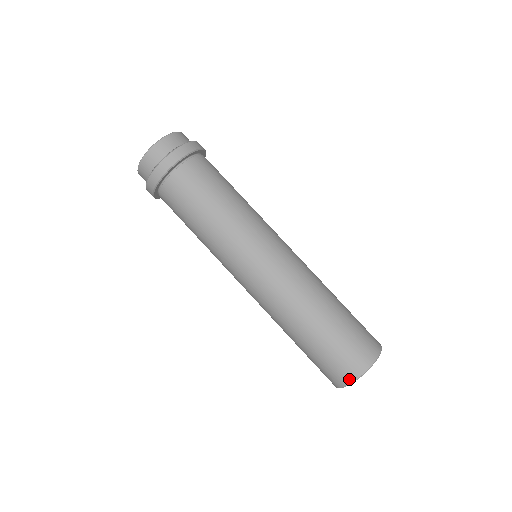
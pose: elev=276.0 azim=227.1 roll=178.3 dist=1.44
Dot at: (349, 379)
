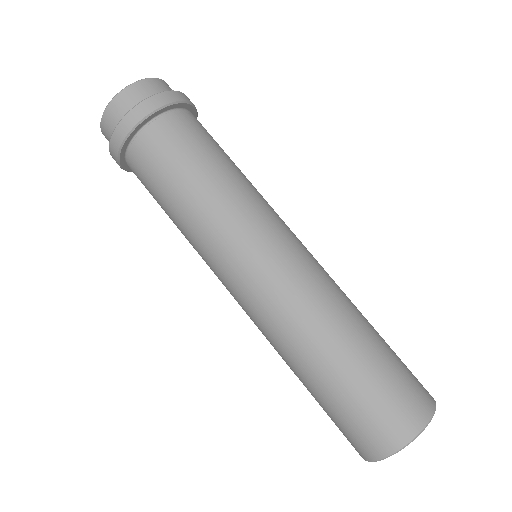
Dot at: (383, 450)
